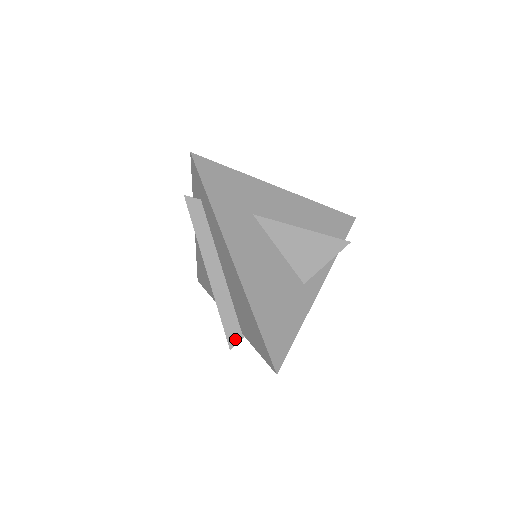
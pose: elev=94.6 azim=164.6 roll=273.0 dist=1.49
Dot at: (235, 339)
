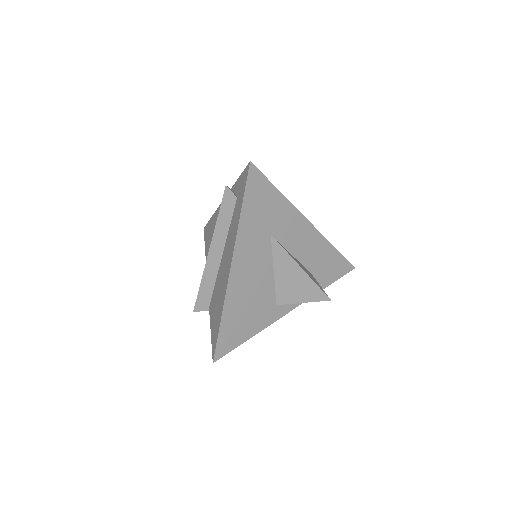
Dot at: (201, 307)
